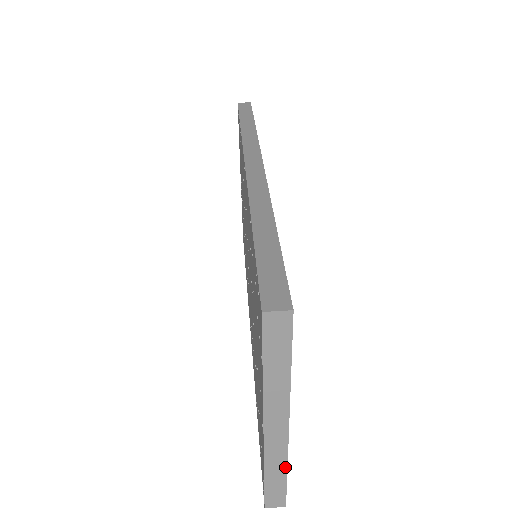
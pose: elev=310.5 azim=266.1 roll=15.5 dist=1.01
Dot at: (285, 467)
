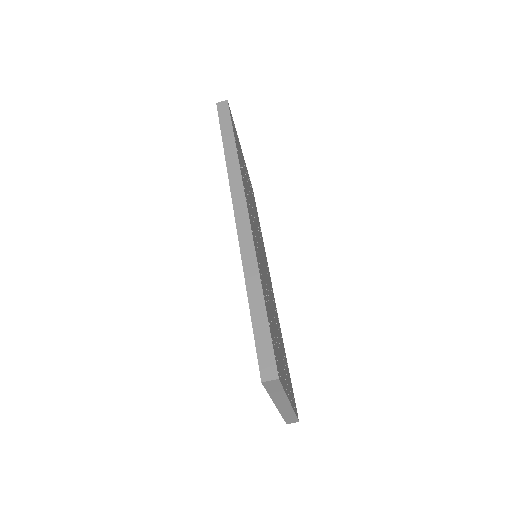
Dot at: (293, 413)
